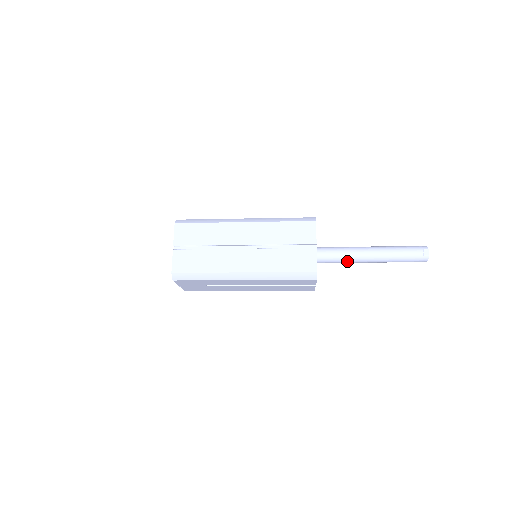
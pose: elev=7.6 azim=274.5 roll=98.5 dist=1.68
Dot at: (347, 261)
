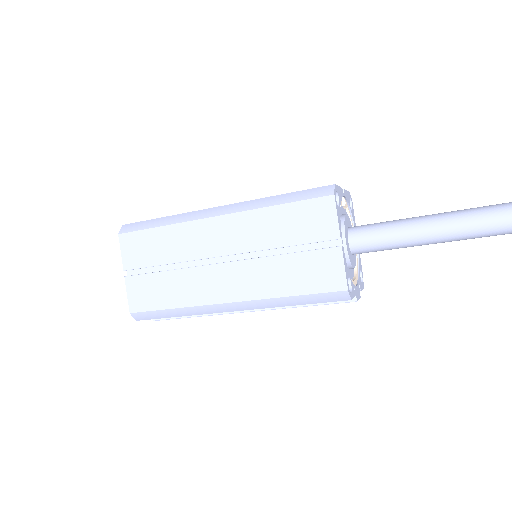
Dot at: (405, 228)
